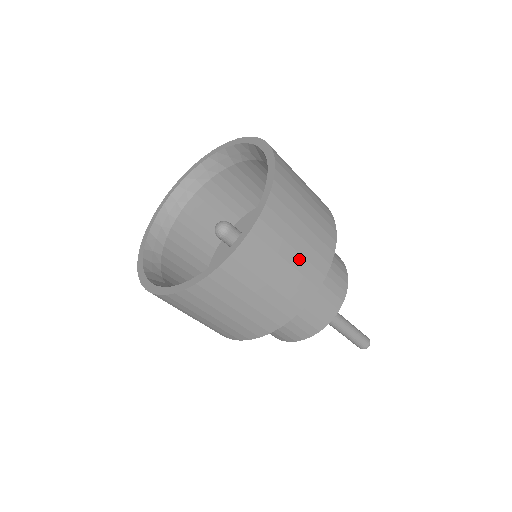
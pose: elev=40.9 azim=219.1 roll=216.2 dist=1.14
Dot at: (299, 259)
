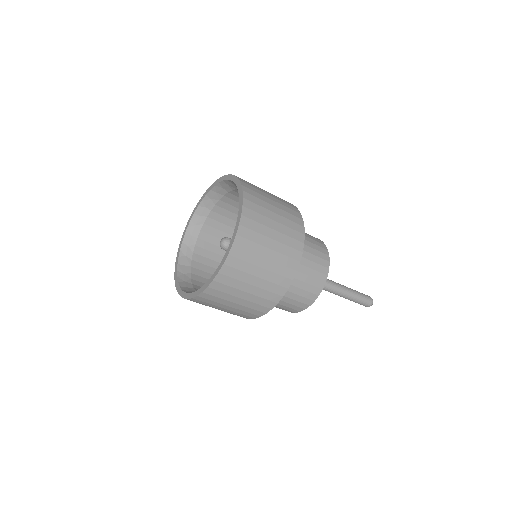
Dot at: (251, 296)
